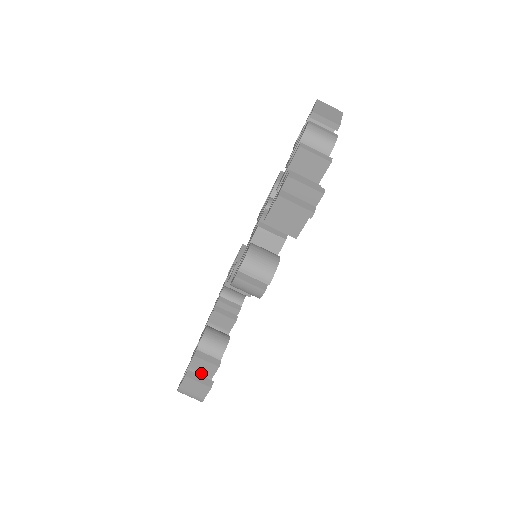
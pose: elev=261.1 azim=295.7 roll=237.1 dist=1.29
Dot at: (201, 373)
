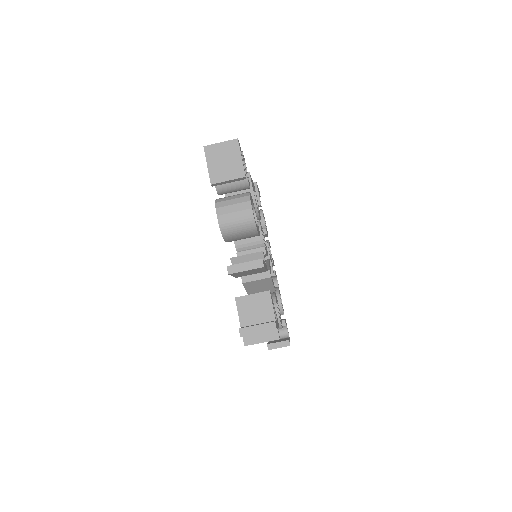
Dot at: occluded
